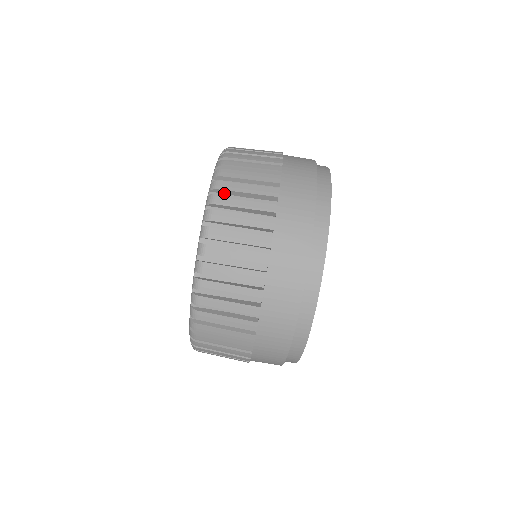
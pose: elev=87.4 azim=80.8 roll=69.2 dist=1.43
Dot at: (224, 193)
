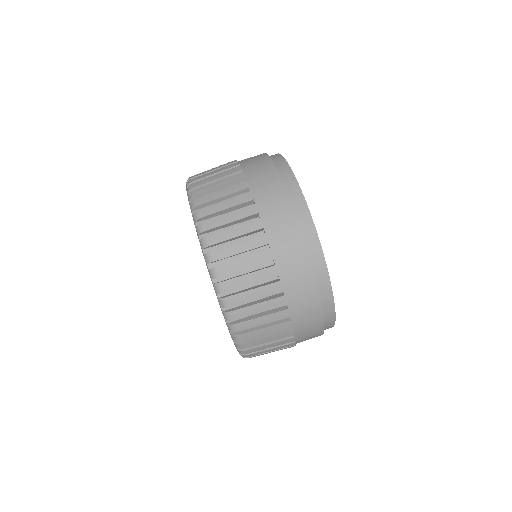
Dot at: (216, 245)
